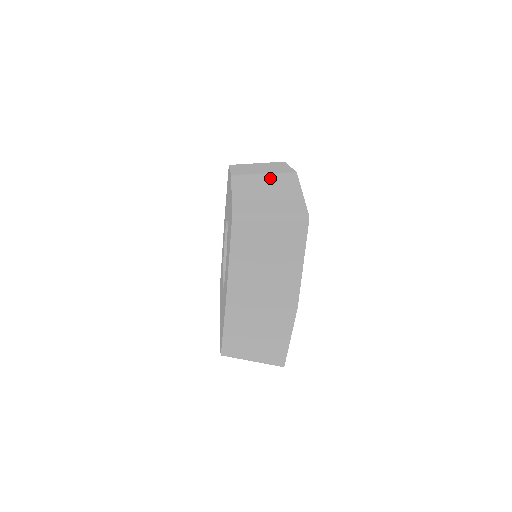
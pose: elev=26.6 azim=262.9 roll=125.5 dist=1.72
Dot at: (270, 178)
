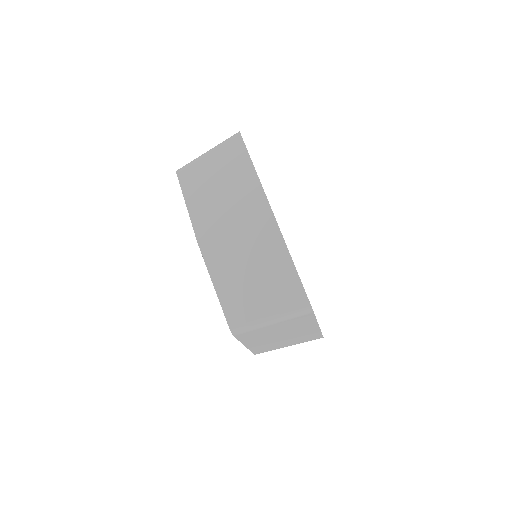
Dot at: occluded
